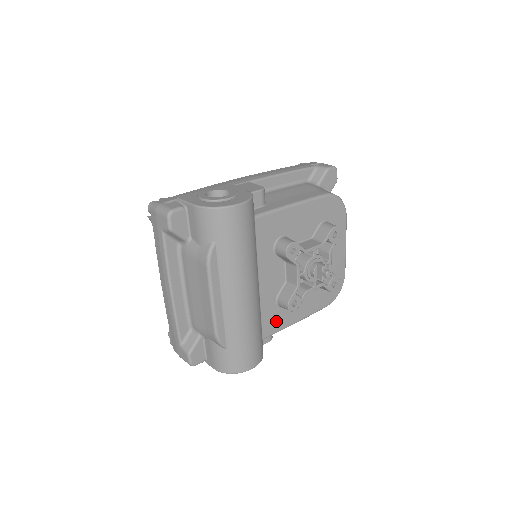
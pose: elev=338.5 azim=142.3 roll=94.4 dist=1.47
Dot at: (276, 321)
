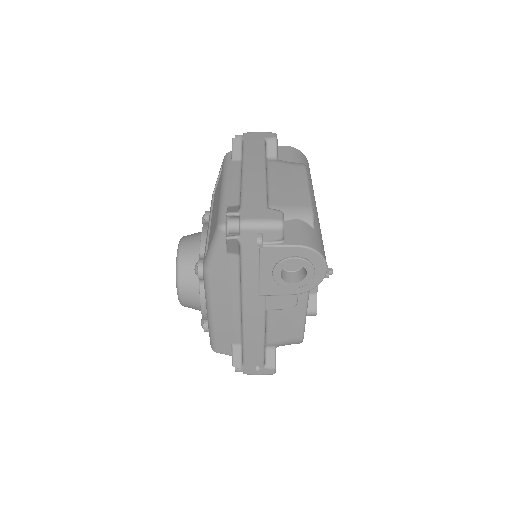
Dot at: occluded
